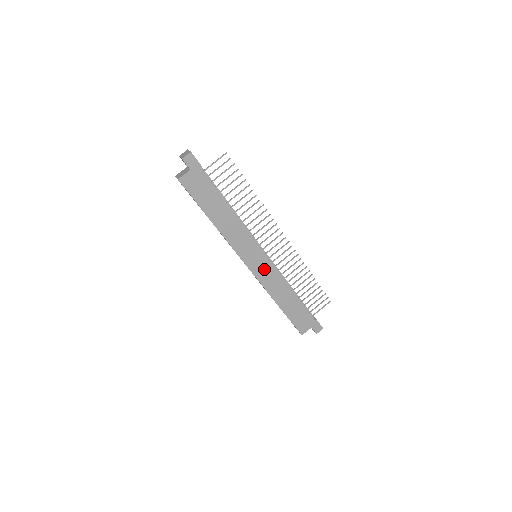
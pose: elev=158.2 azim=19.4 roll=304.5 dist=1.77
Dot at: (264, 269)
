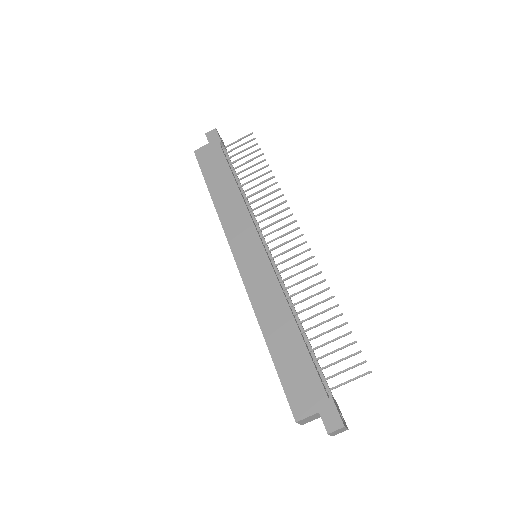
Dot at: (257, 270)
